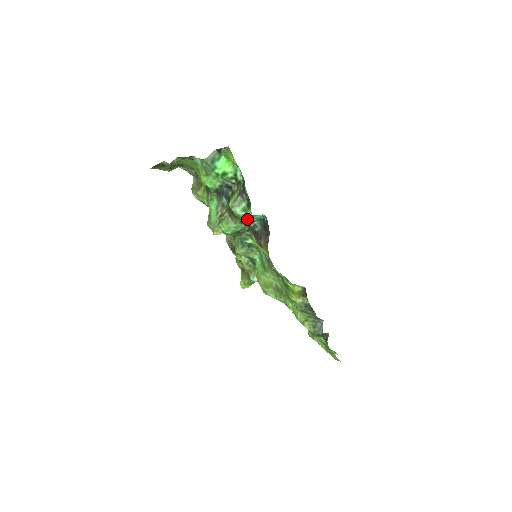
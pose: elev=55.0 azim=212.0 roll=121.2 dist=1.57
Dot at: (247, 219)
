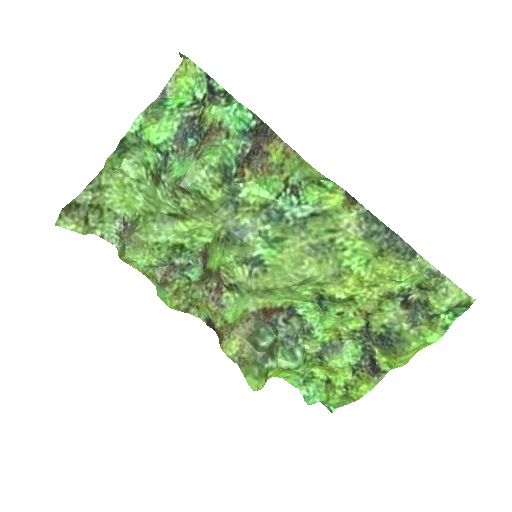
Dot at: (233, 121)
